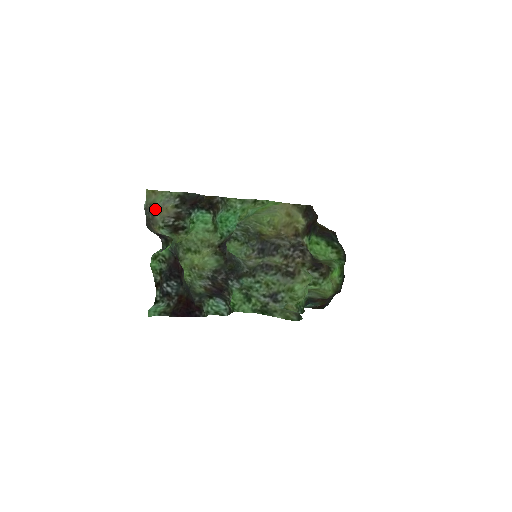
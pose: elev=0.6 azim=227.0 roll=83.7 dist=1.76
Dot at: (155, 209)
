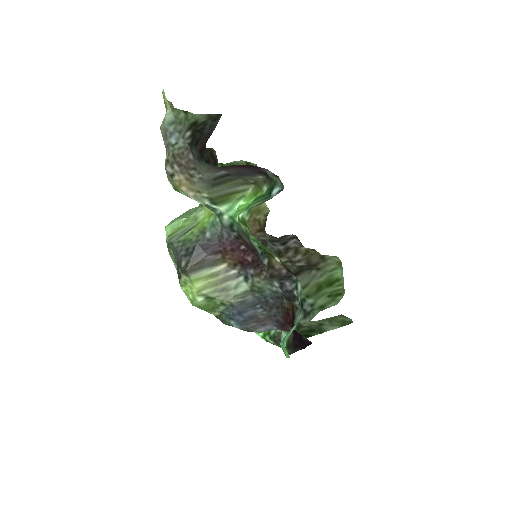
Dot at: occluded
